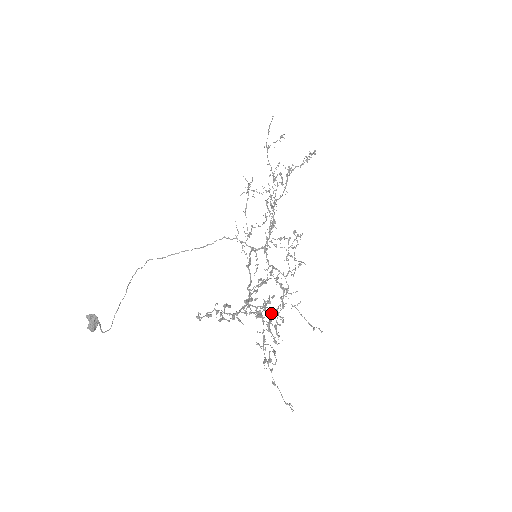
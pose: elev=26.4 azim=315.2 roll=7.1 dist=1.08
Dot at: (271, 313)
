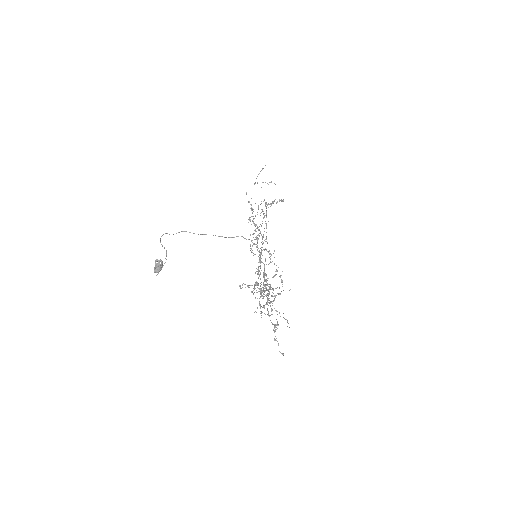
Dot at: occluded
